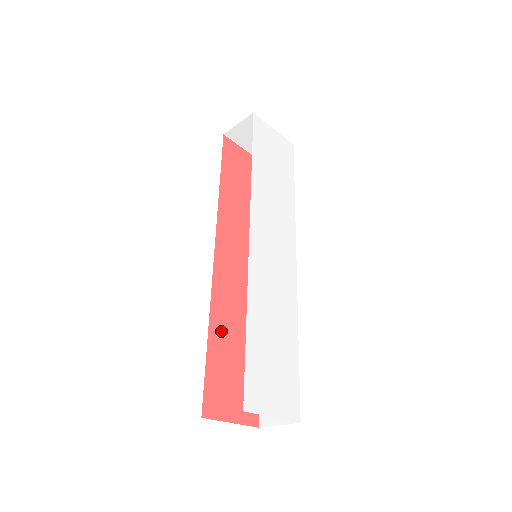
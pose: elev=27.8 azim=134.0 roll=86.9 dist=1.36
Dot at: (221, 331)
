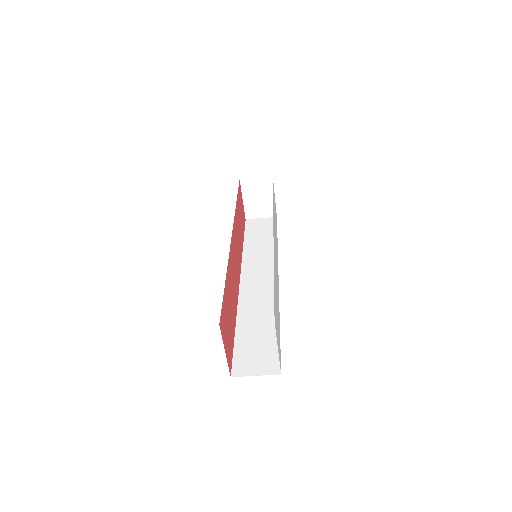
Dot at: (229, 285)
